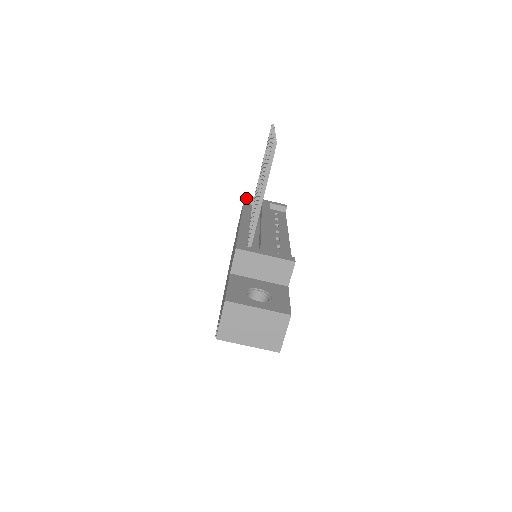
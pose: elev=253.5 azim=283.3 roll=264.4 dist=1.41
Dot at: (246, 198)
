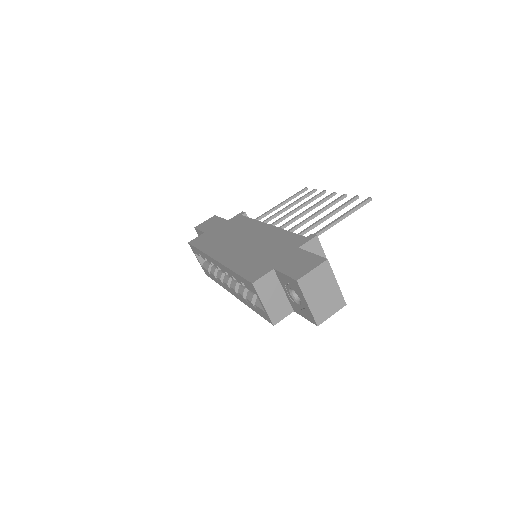
Dot at: occluded
